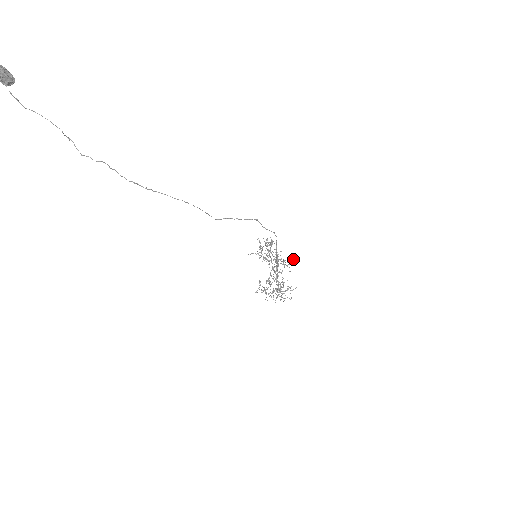
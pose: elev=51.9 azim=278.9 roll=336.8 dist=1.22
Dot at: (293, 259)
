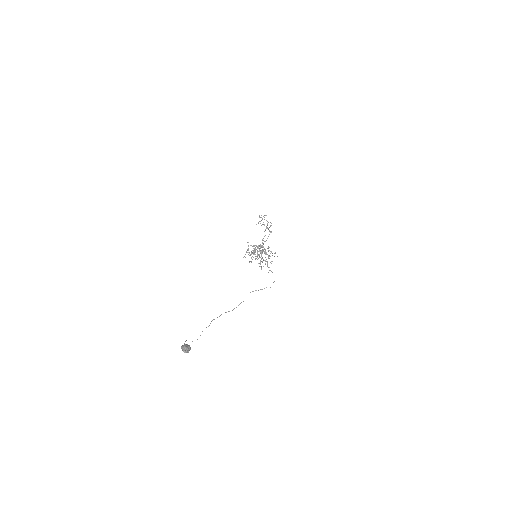
Dot at: occluded
